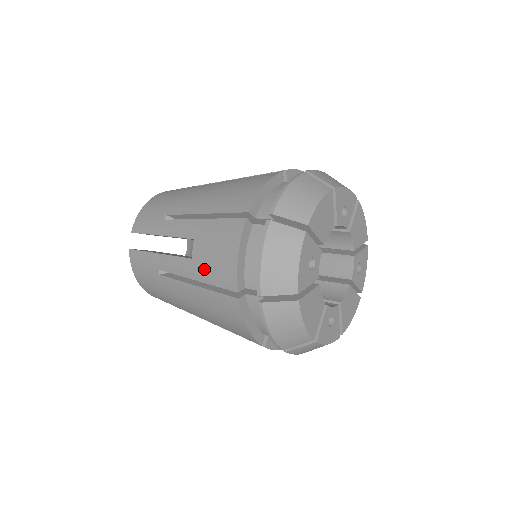
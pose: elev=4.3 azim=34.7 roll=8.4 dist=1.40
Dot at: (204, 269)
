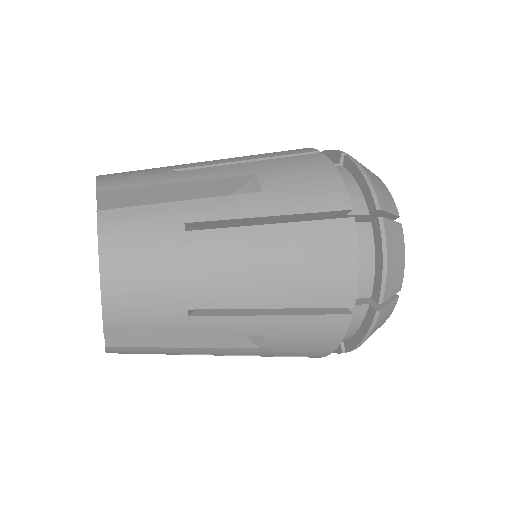
Dot at: (281, 352)
